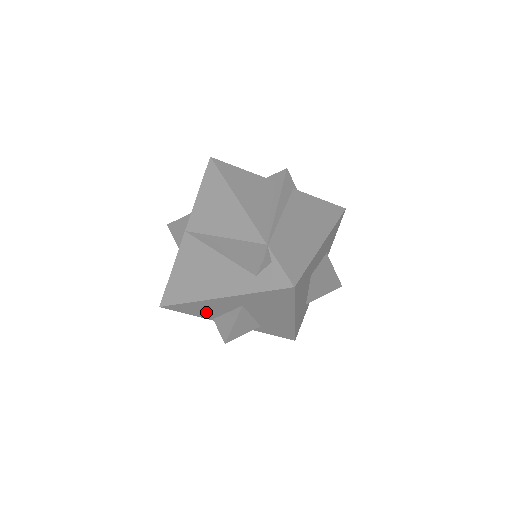
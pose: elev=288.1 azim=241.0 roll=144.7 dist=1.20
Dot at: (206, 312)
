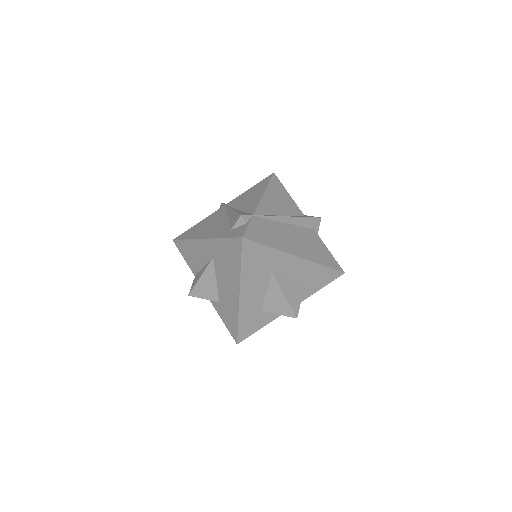
Dot at: (194, 260)
